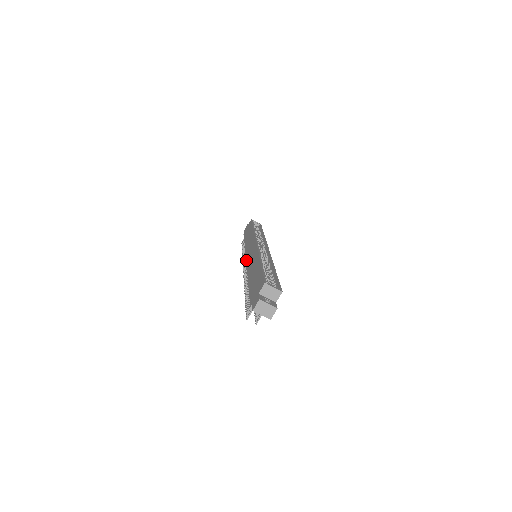
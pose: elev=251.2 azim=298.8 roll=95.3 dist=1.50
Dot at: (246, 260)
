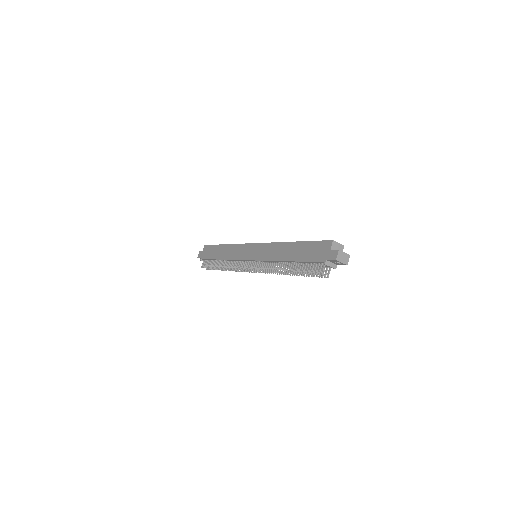
Dot at: (252, 259)
